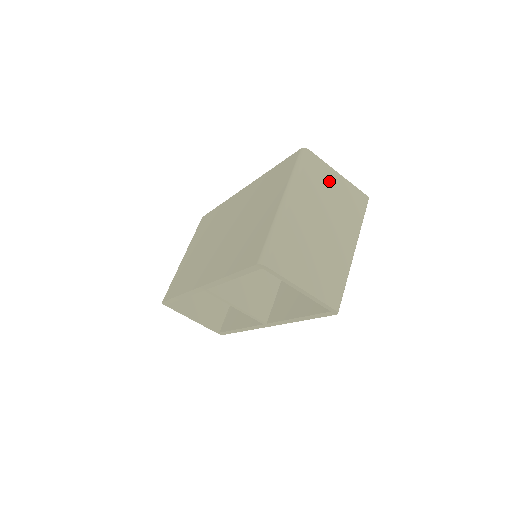
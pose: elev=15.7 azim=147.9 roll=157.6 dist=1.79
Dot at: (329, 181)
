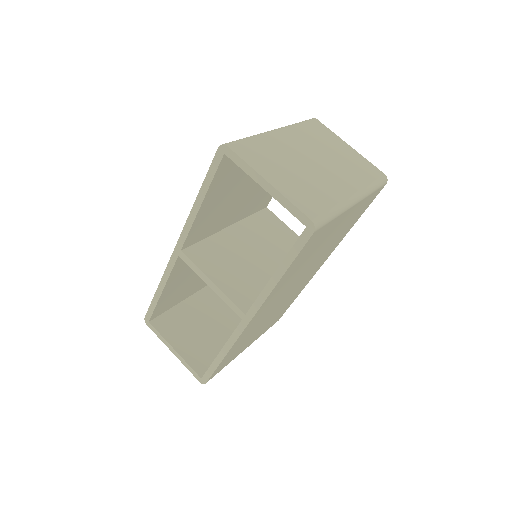
Dot at: (335, 144)
